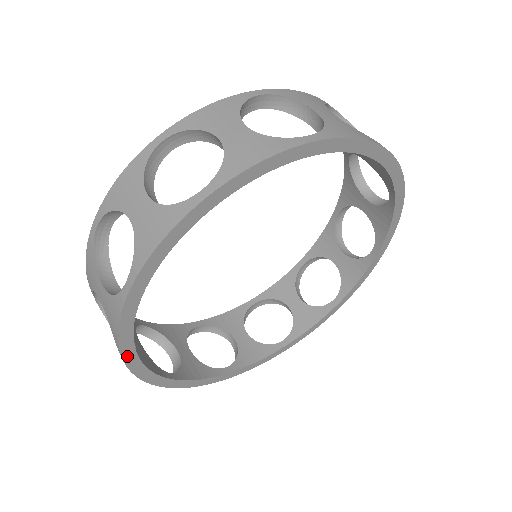
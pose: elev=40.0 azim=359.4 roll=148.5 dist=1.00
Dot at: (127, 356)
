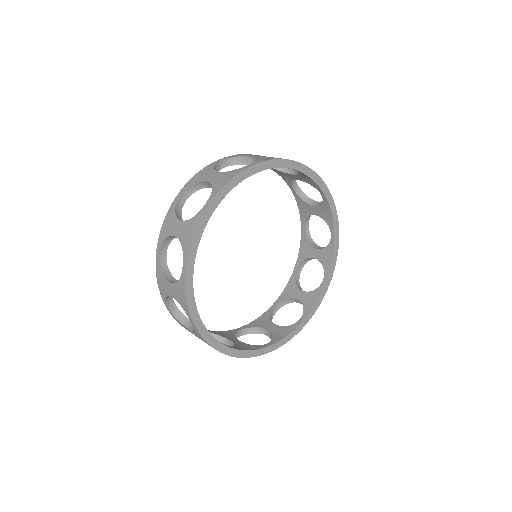
Dot at: (227, 352)
